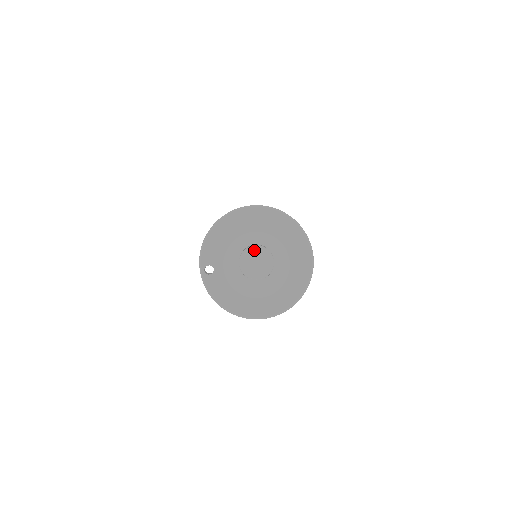
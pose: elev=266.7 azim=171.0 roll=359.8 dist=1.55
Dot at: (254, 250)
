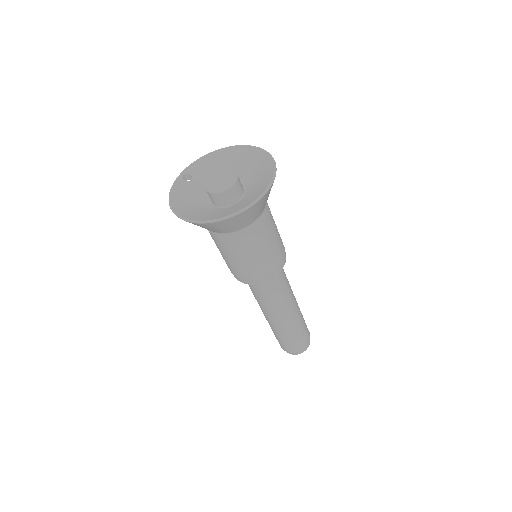
Dot at: (227, 172)
